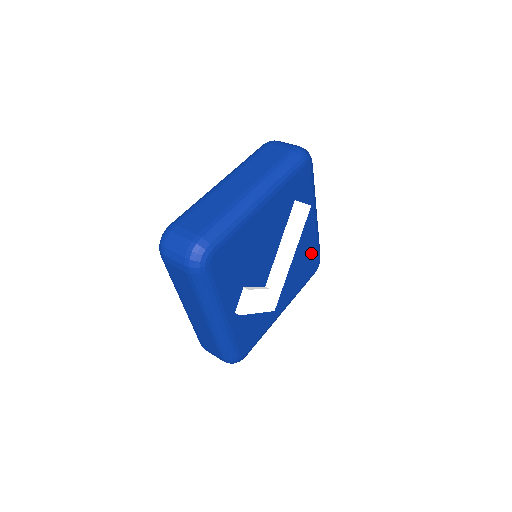
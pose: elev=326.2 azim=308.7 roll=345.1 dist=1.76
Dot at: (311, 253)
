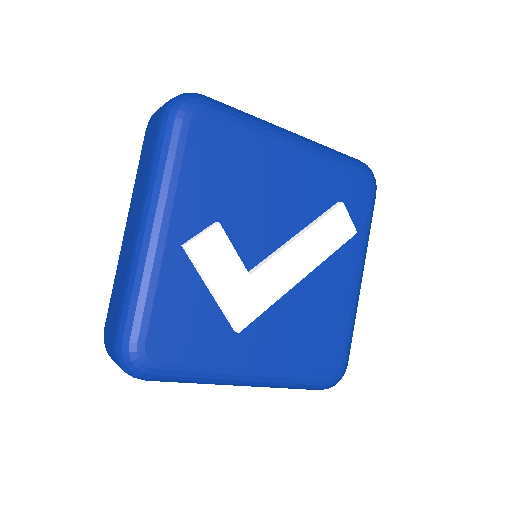
Dot at: (334, 329)
